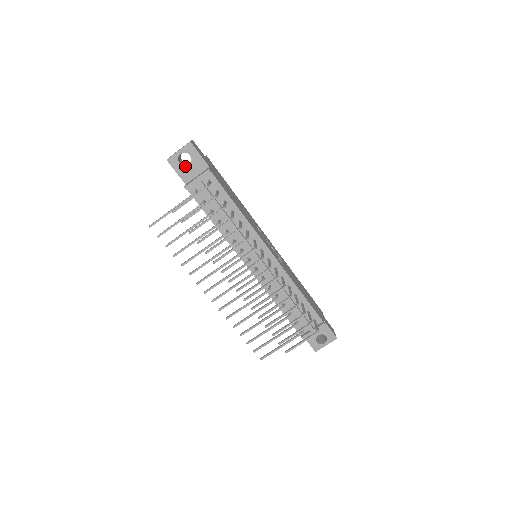
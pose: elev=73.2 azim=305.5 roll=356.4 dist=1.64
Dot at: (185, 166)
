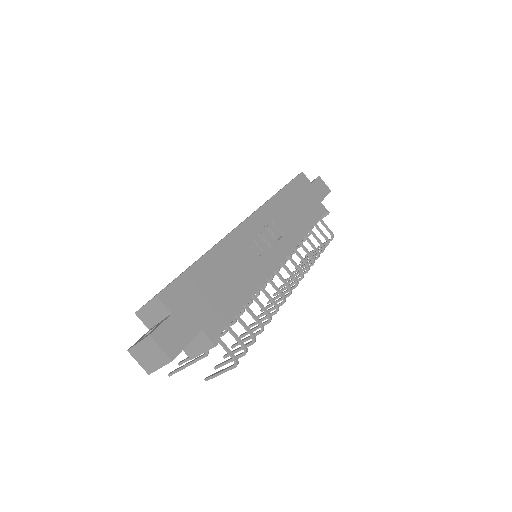
Dot at: occluded
